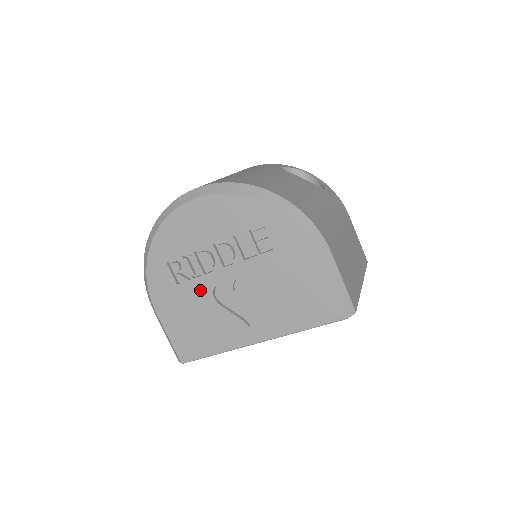
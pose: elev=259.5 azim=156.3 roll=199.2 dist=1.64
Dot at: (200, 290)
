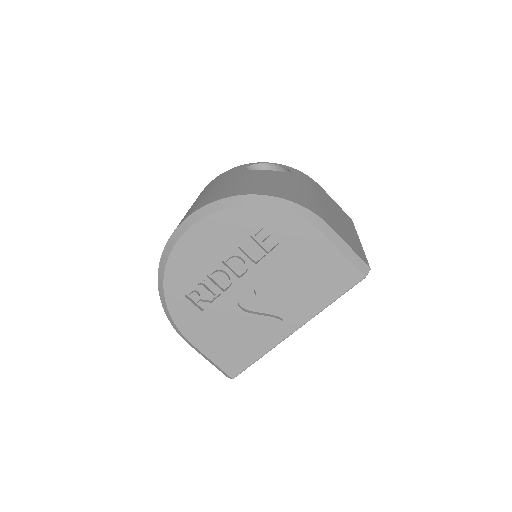
Dot at: (225, 307)
